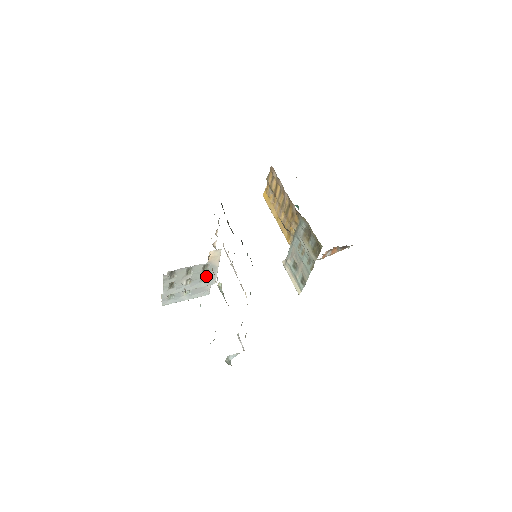
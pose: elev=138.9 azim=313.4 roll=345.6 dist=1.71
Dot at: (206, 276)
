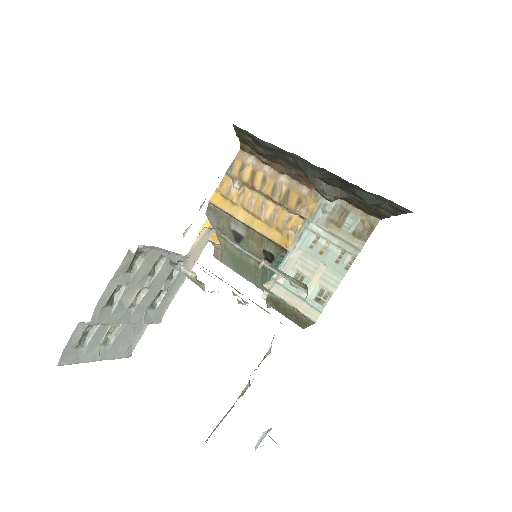
Dot at: (159, 297)
